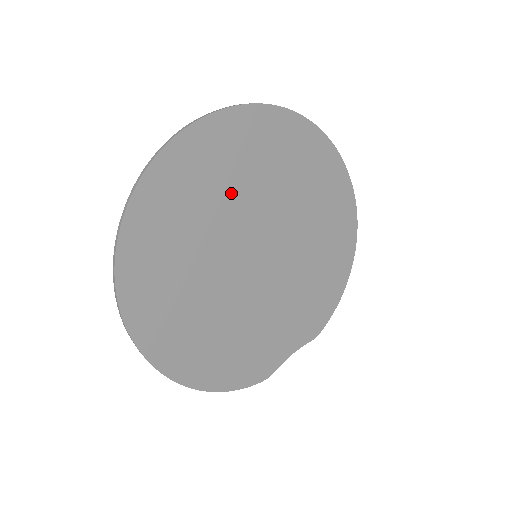
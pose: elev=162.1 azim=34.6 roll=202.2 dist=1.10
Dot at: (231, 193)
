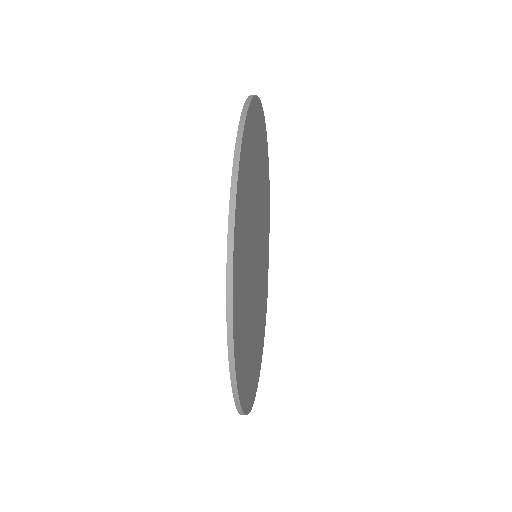
Dot at: (247, 262)
